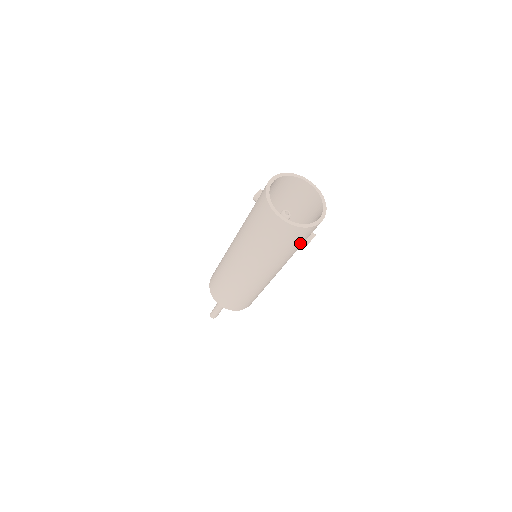
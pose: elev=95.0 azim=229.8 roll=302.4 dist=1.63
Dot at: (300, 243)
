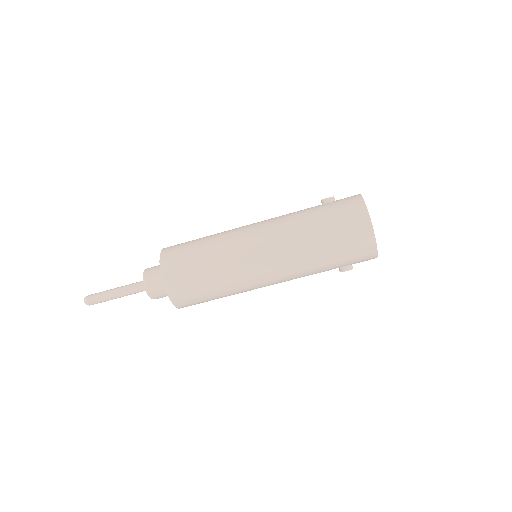
Dot at: (343, 265)
